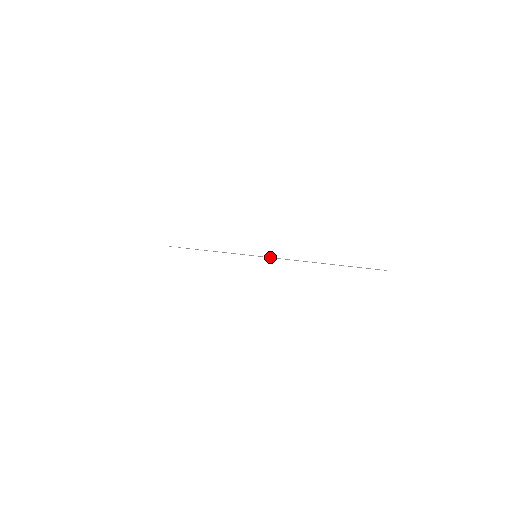
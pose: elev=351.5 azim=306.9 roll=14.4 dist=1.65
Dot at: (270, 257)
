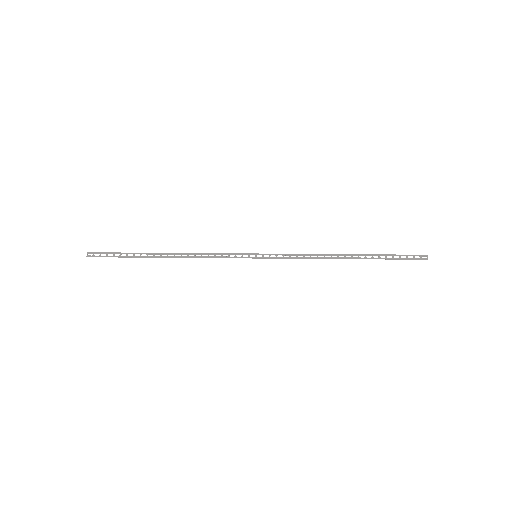
Dot at: occluded
